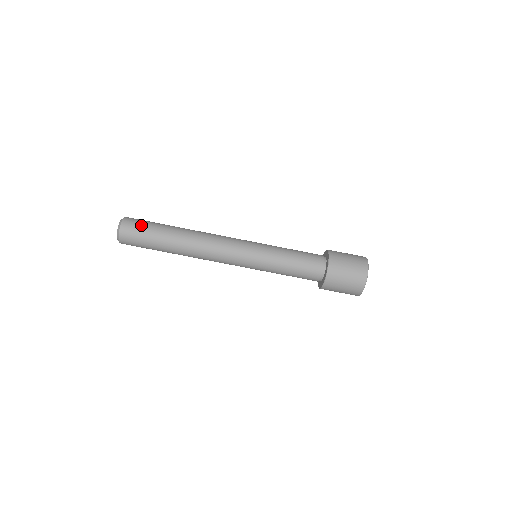
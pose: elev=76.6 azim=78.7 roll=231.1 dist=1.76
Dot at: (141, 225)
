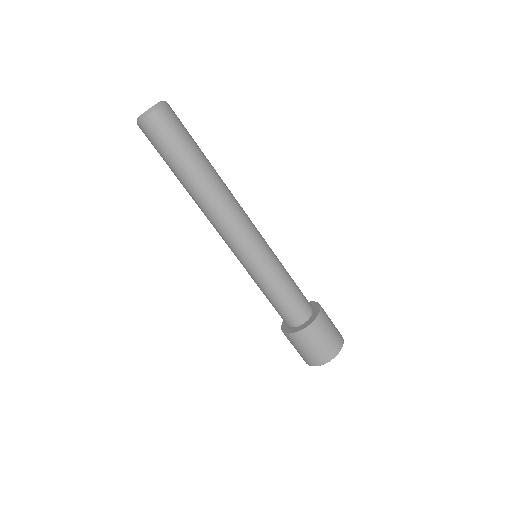
Dot at: (169, 135)
